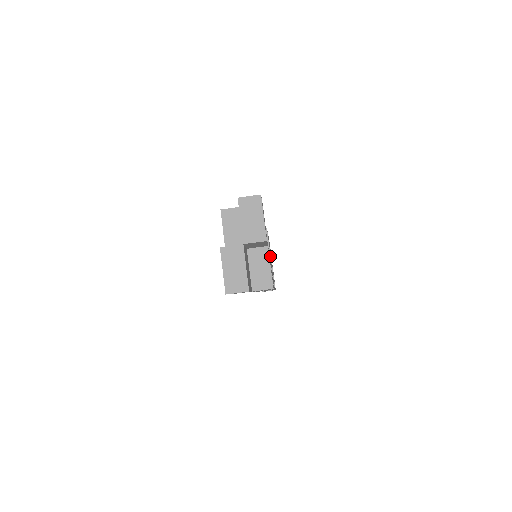
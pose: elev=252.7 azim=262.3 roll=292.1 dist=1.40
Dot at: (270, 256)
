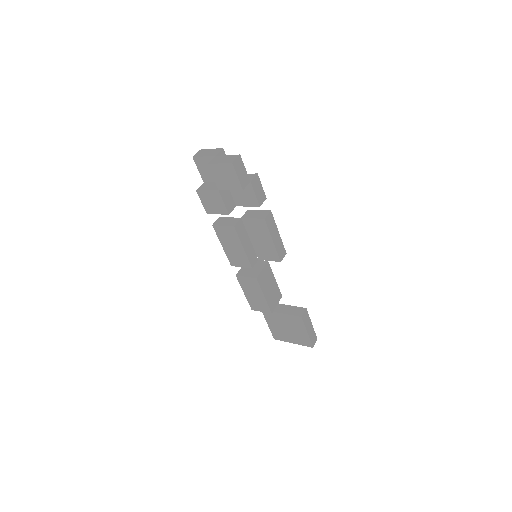
Dot at: (266, 261)
